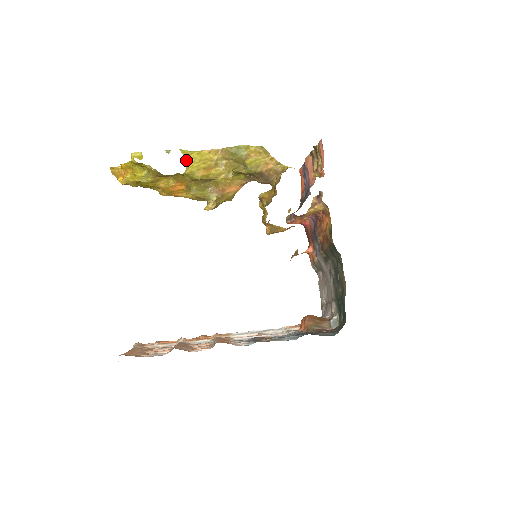
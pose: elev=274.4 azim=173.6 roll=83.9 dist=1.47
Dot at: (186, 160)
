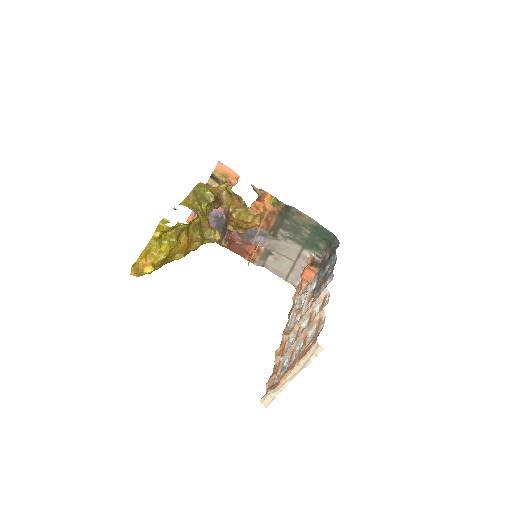
Dot at: occluded
